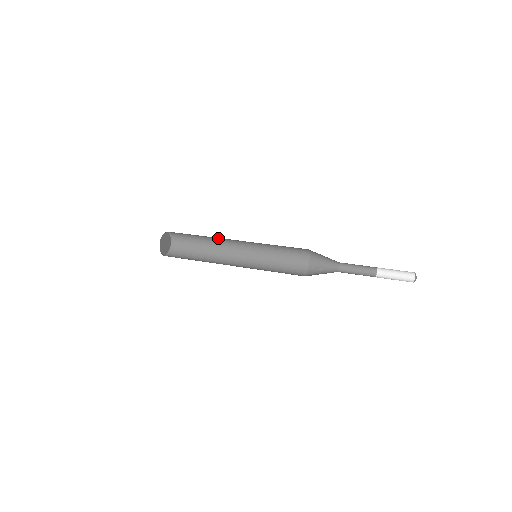
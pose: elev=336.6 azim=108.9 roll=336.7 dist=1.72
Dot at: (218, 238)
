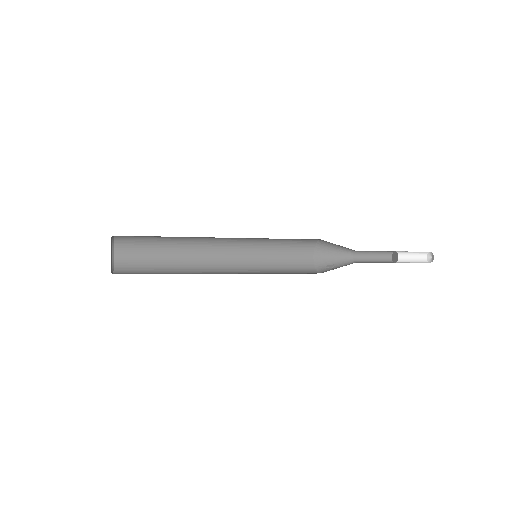
Dot at: (194, 243)
